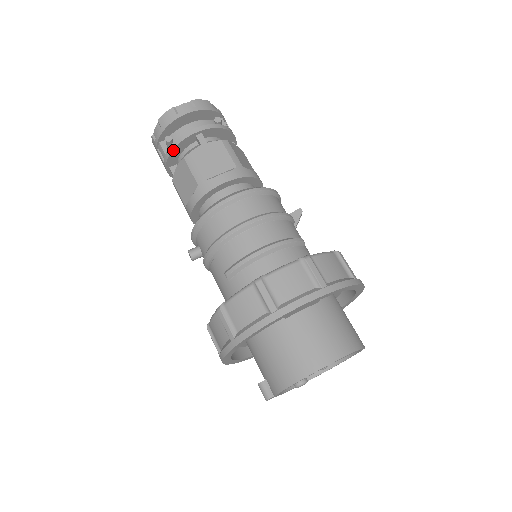
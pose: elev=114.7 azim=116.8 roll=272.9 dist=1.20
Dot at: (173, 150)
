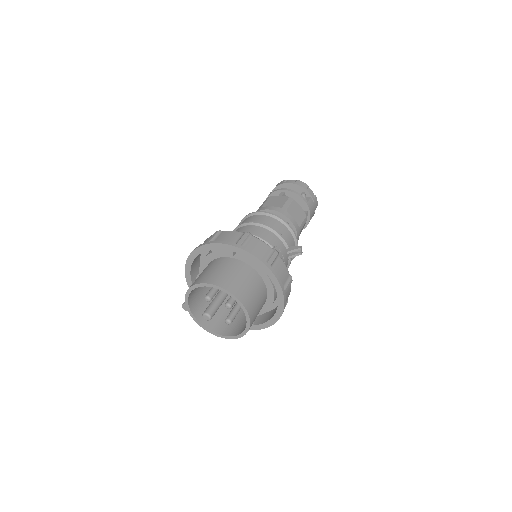
Dot at: occluded
